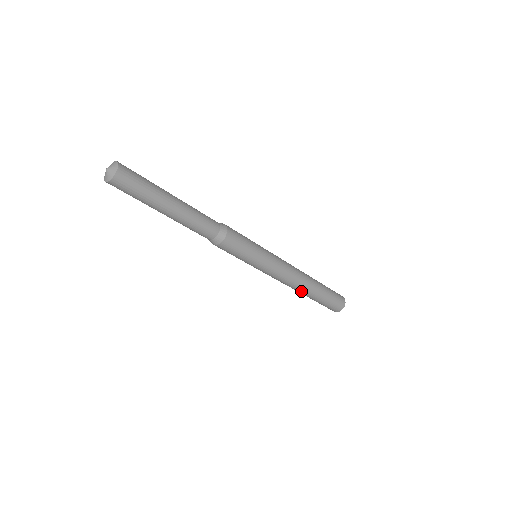
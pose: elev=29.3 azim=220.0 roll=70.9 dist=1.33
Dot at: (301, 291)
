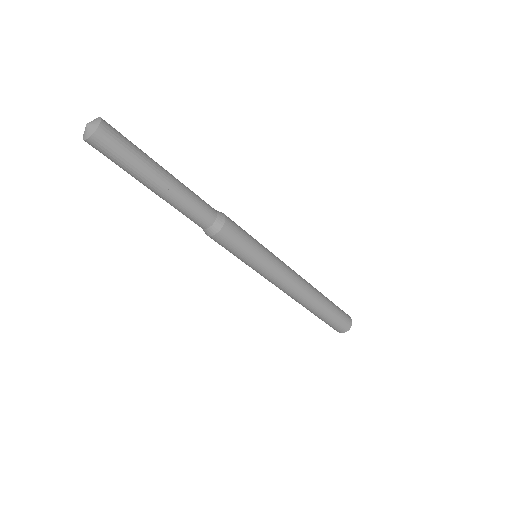
Dot at: (299, 302)
